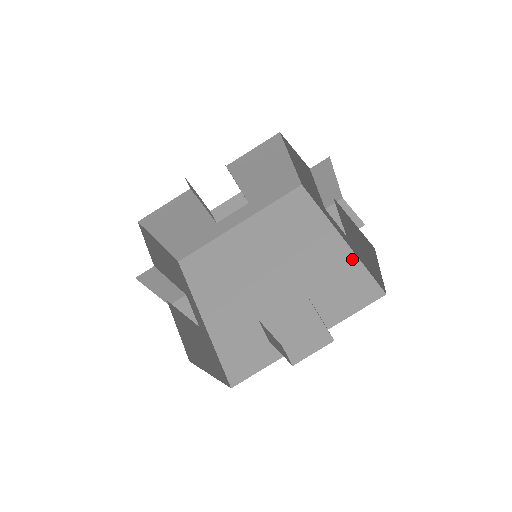
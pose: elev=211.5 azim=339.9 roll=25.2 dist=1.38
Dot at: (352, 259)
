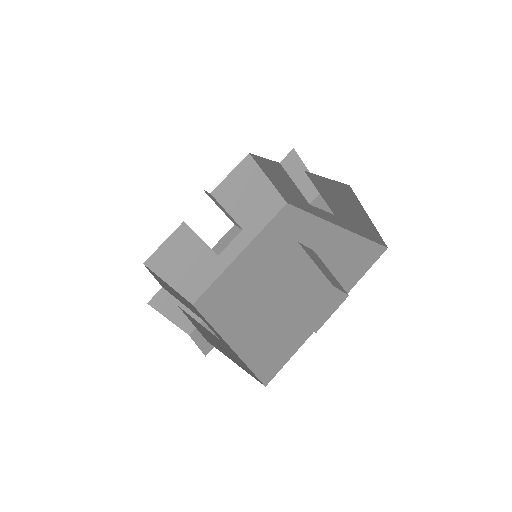
Dot at: (348, 235)
